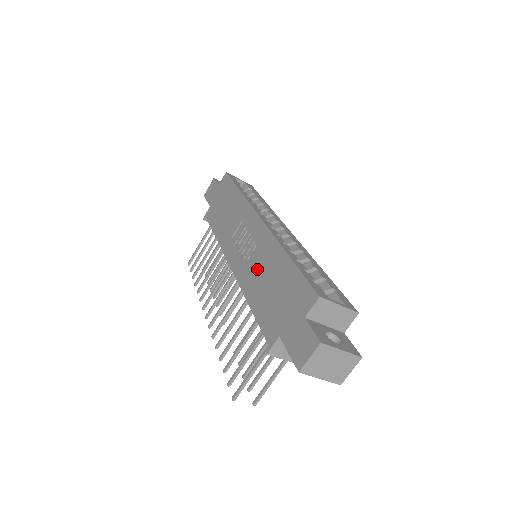
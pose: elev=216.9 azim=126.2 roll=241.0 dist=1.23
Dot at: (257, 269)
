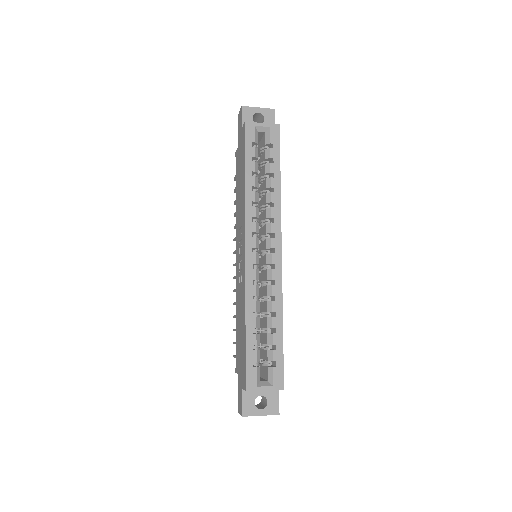
Dot at: (239, 300)
